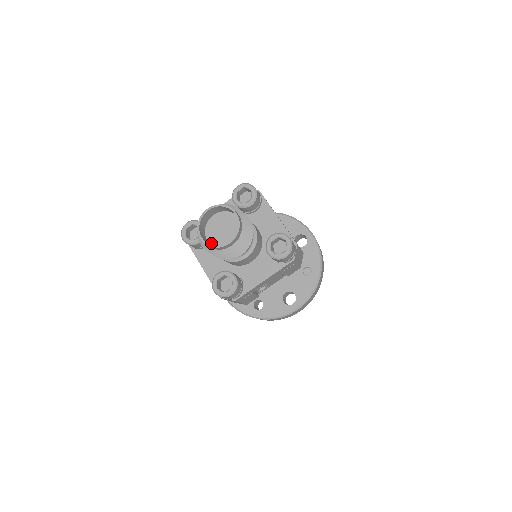
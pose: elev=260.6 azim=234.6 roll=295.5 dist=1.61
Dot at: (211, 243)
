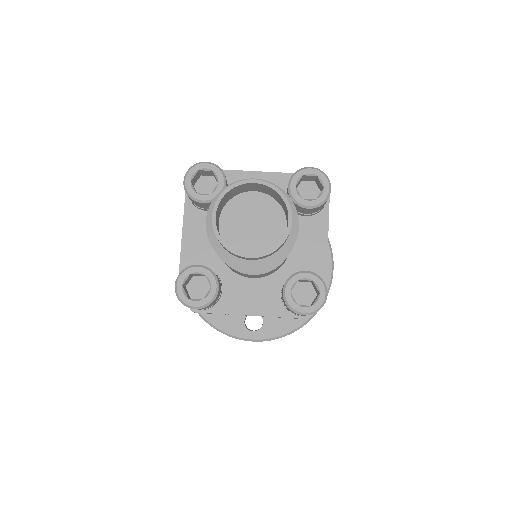
Dot at: (222, 229)
